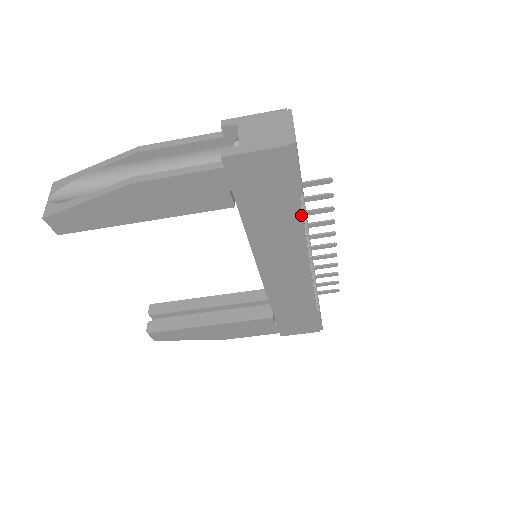
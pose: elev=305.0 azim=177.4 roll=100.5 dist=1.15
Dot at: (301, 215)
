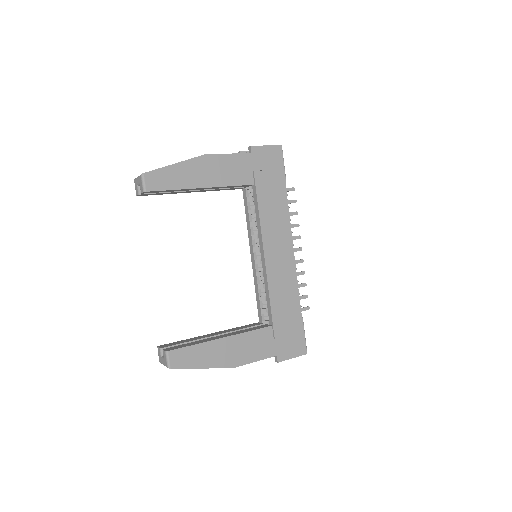
Dot at: occluded
